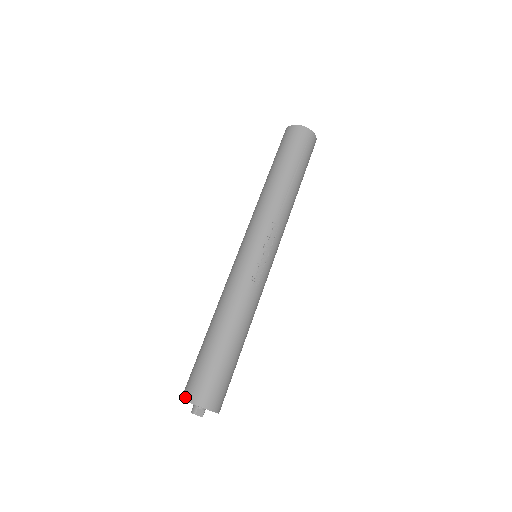
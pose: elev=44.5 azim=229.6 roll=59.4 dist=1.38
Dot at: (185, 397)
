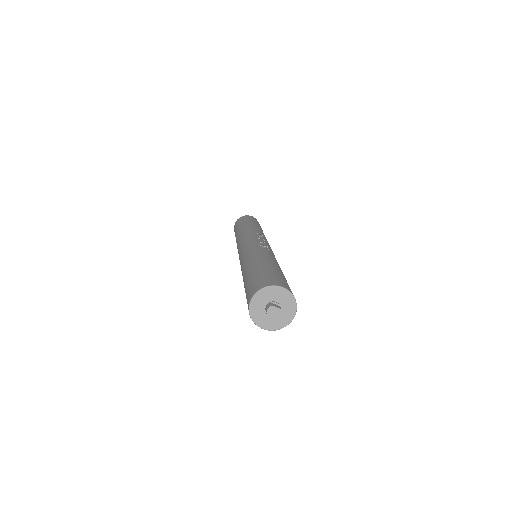
Dot at: (251, 295)
